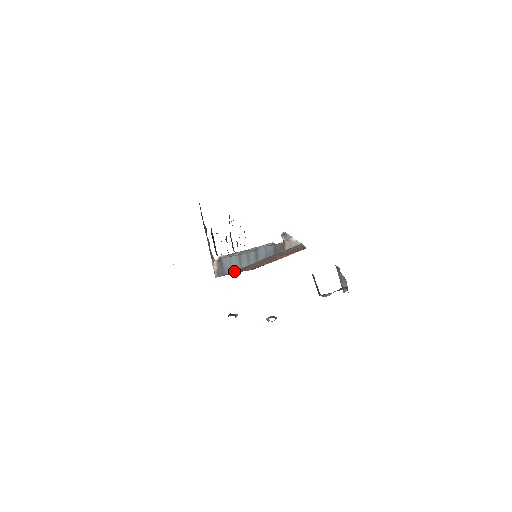
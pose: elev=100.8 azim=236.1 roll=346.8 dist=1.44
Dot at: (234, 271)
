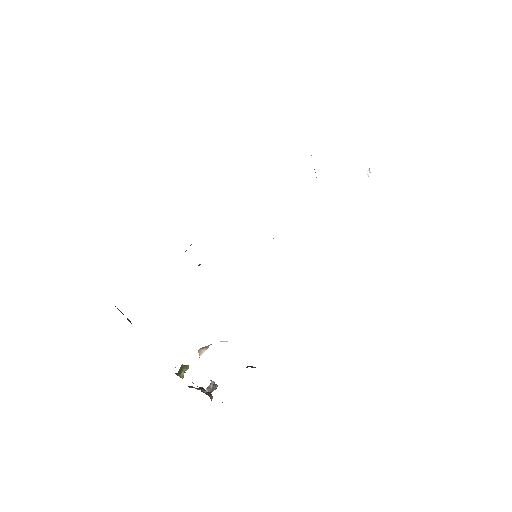
Dot at: occluded
